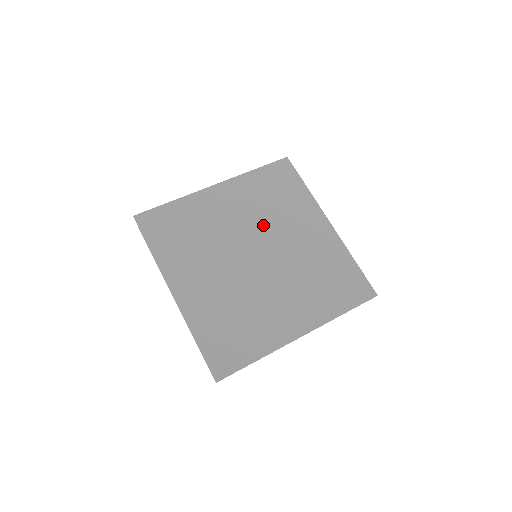
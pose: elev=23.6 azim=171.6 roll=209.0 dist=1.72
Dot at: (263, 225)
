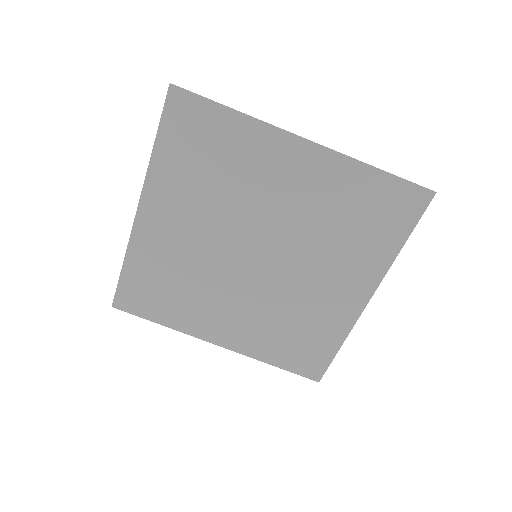
Dot at: (231, 215)
